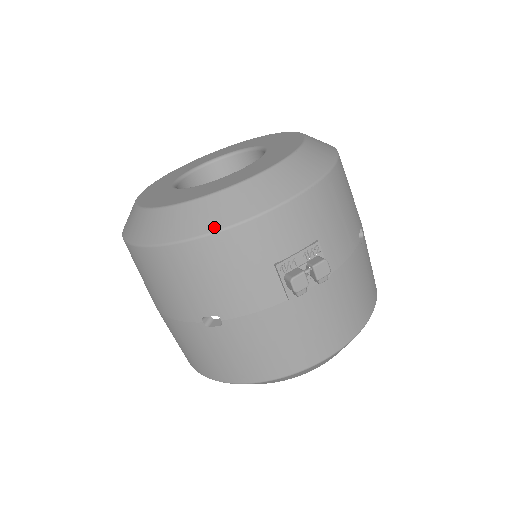
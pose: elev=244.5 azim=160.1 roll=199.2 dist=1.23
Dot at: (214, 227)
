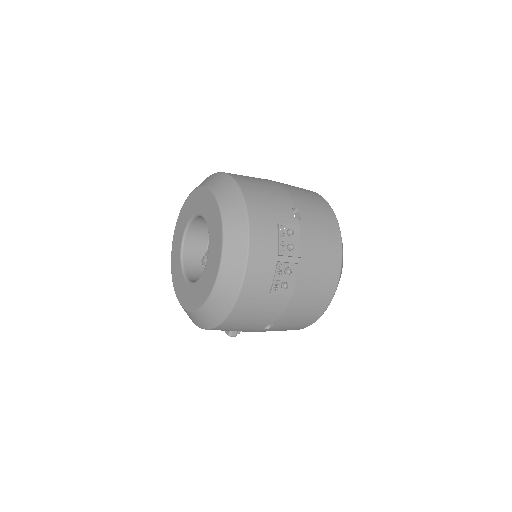
Dot at: occluded
